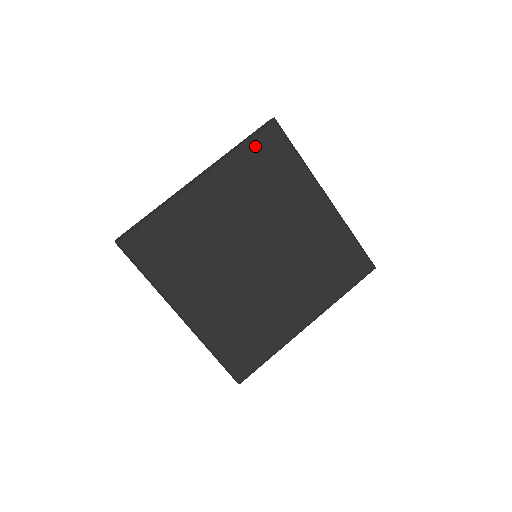
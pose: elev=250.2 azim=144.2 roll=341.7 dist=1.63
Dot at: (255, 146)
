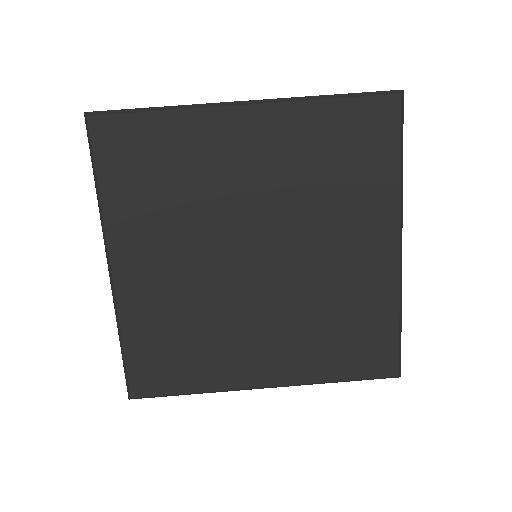
Dot at: (107, 167)
